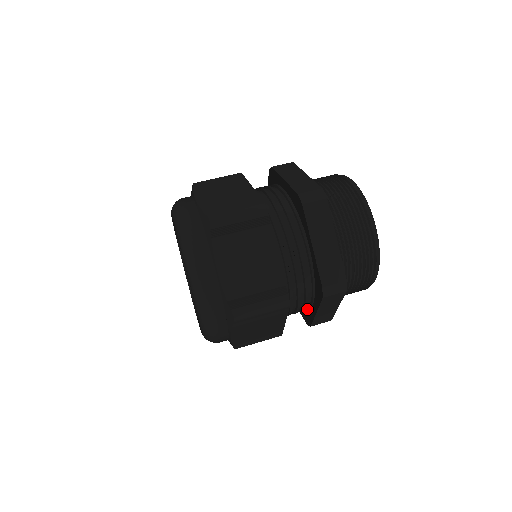
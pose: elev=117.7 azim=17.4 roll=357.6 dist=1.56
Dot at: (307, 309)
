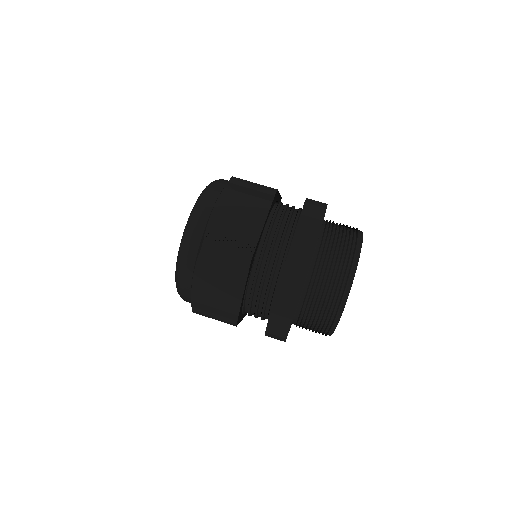
Dot at: occluded
